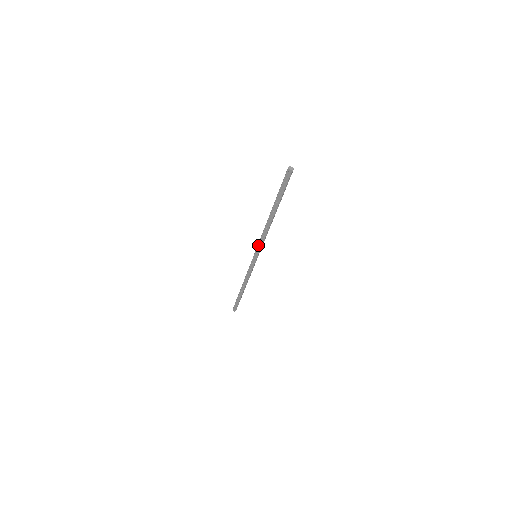
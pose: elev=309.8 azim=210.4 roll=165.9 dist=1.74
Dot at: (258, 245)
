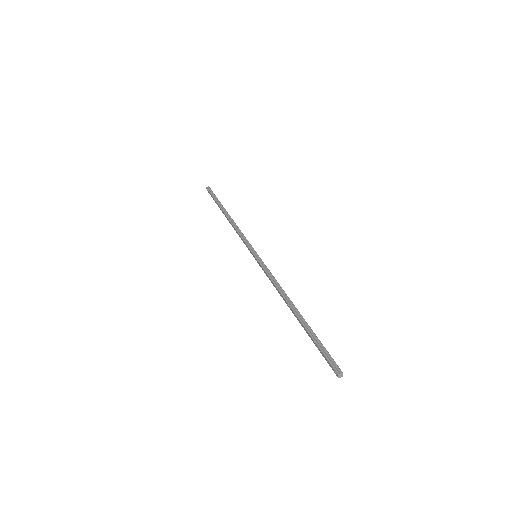
Dot at: (264, 269)
